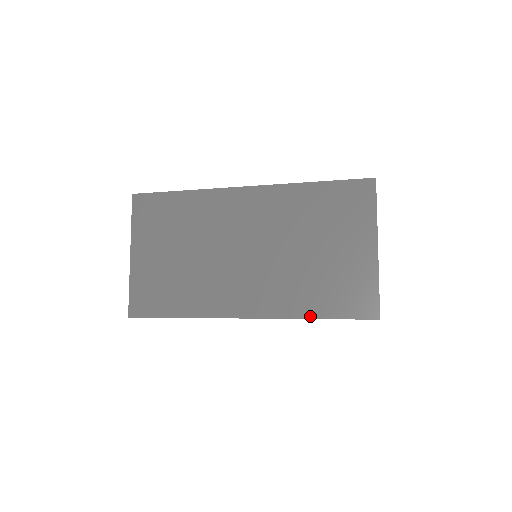
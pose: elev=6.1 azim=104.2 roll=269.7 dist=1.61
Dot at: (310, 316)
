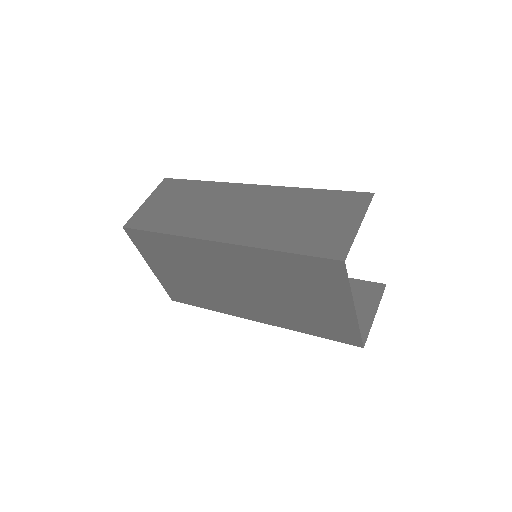
Dot at: (306, 333)
